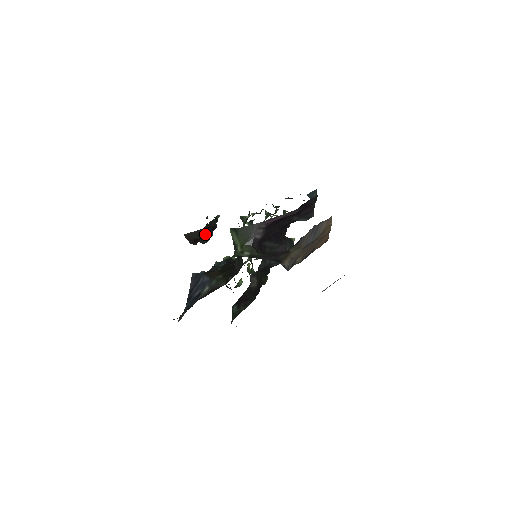
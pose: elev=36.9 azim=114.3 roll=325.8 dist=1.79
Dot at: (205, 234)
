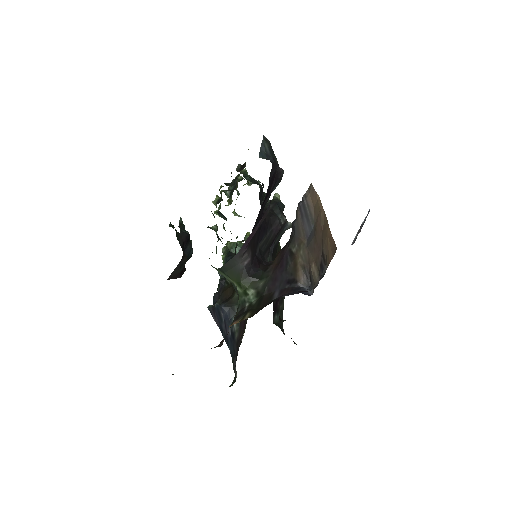
Dot at: (186, 260)
